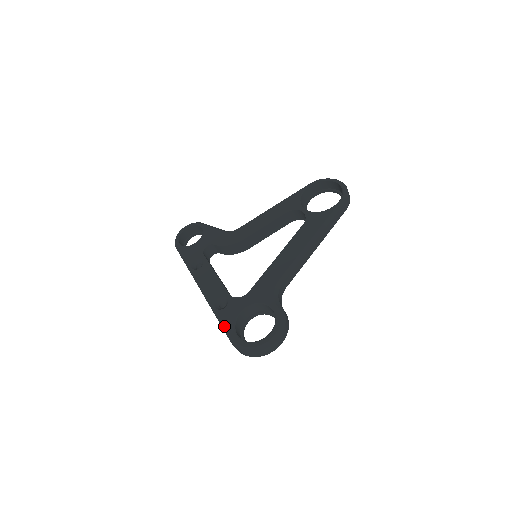
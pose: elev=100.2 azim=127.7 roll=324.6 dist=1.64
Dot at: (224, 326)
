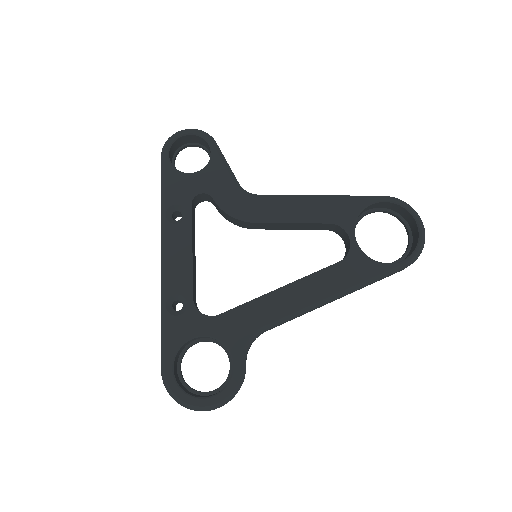
Dot at: (164, 343)
